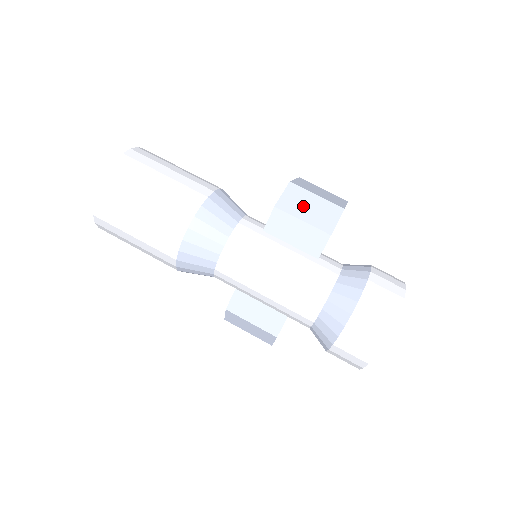
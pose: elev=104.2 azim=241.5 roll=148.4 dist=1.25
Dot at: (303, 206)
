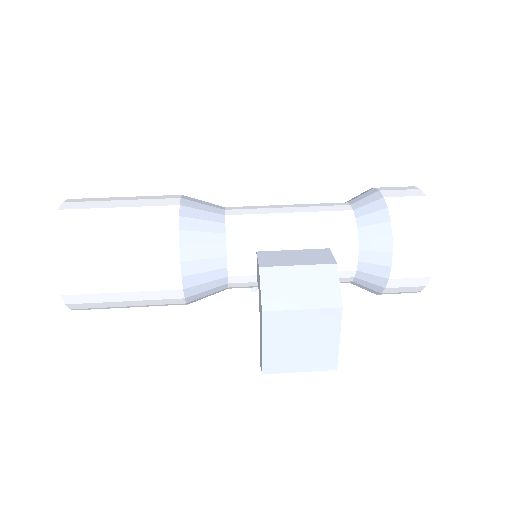
Dot at: occluded
